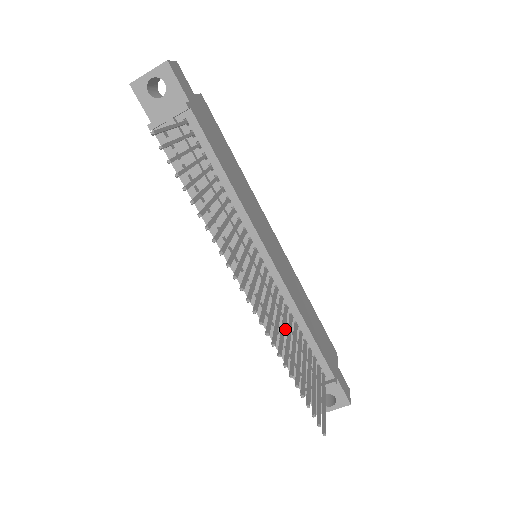
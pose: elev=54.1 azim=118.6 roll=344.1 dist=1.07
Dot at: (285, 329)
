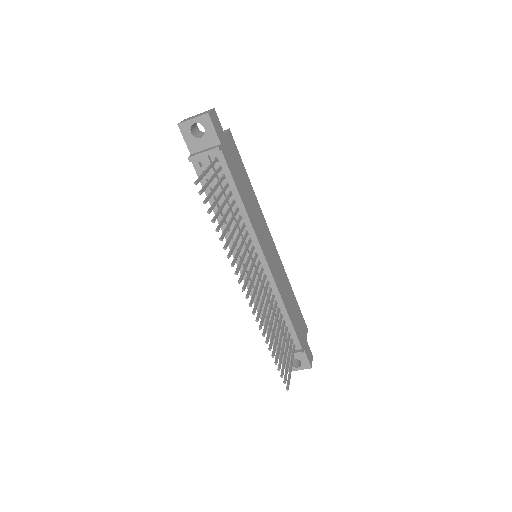
Dot at: occluded
